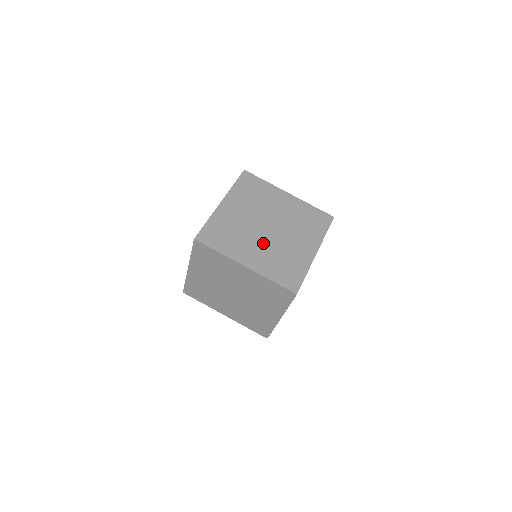
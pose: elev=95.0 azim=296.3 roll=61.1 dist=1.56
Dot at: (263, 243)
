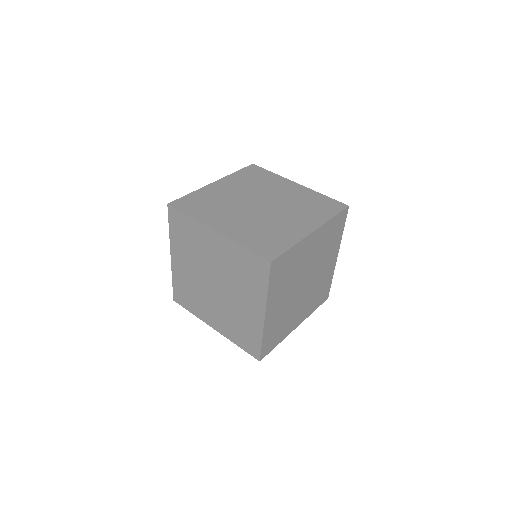
Dot at: (247, 216)
